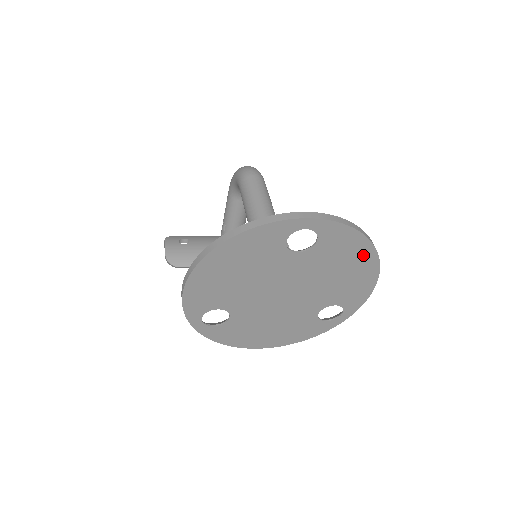
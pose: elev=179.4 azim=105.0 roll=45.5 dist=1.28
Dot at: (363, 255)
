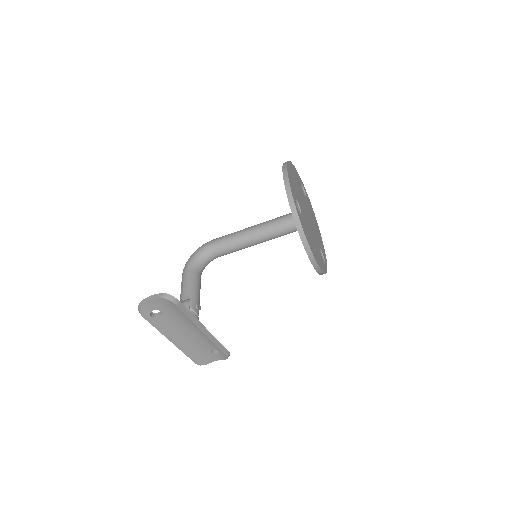
Dot at: (316, 221)
